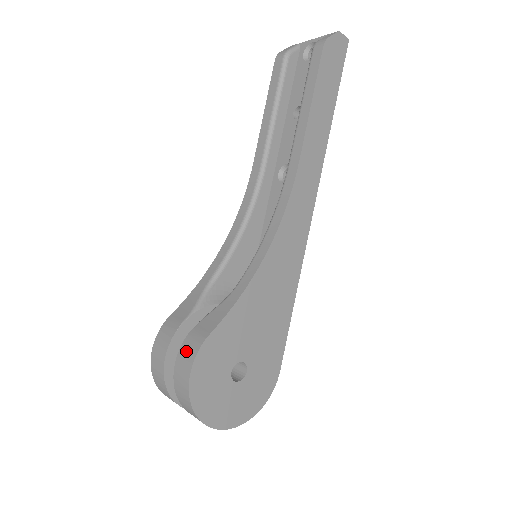
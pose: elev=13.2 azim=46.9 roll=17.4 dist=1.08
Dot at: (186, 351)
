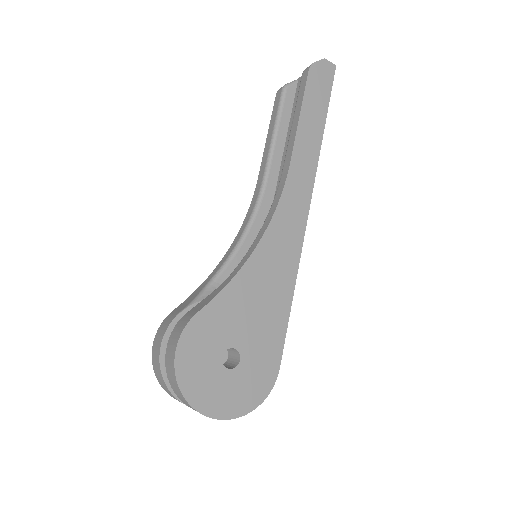
Dot at: (176, 331)
